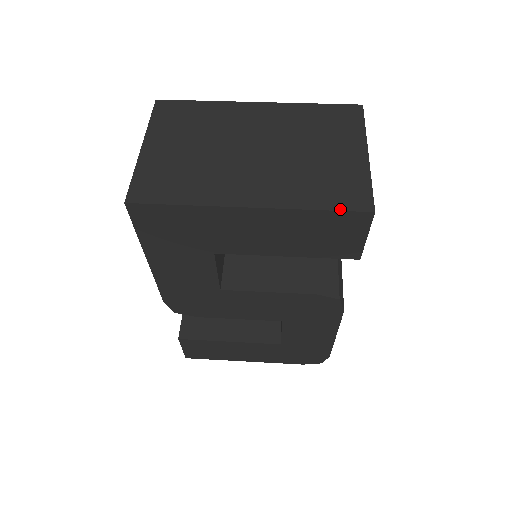
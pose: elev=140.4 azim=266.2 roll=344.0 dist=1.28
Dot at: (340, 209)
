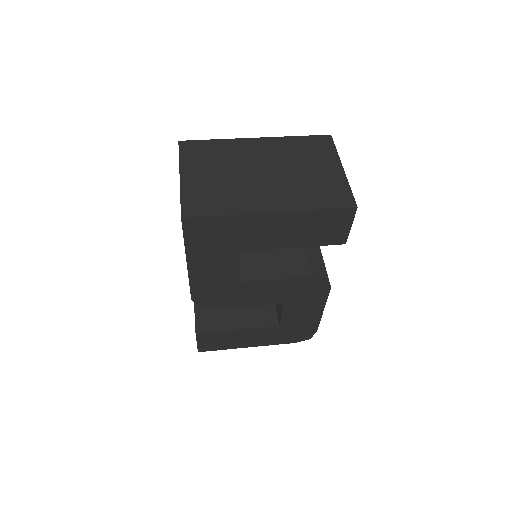
Dot at: (334, 208)
